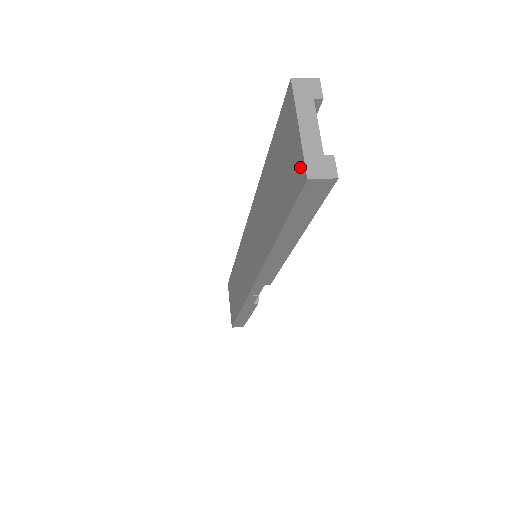
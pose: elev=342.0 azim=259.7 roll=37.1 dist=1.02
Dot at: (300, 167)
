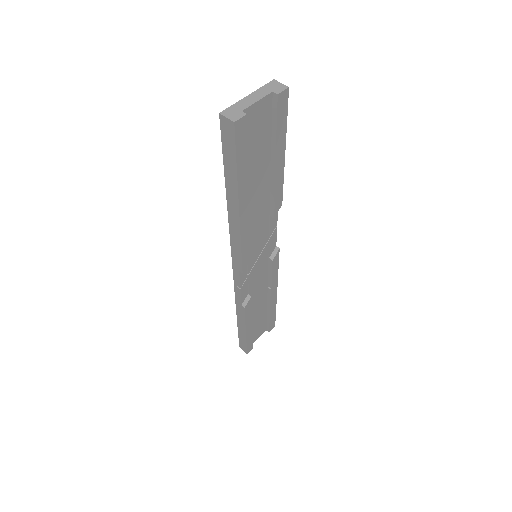
Dot at: occluded
